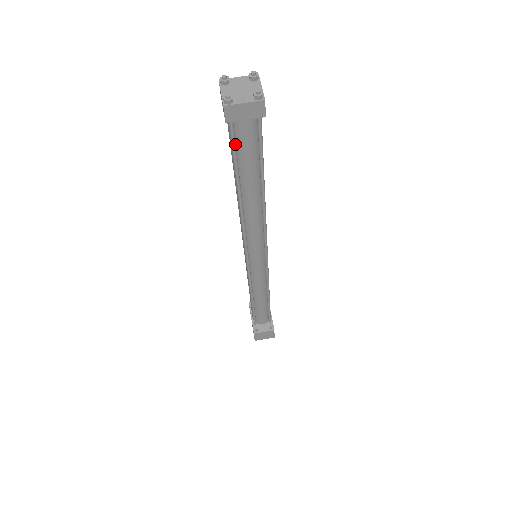
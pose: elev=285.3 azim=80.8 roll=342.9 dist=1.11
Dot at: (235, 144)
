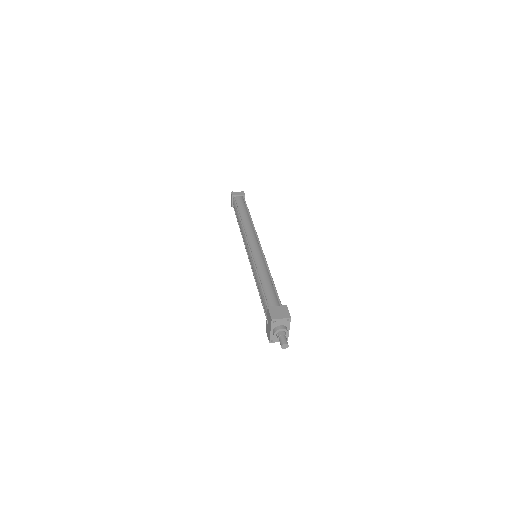
Dot at: (236, 202)
